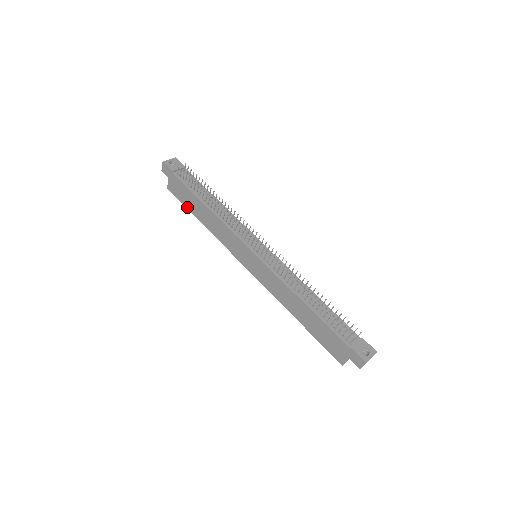
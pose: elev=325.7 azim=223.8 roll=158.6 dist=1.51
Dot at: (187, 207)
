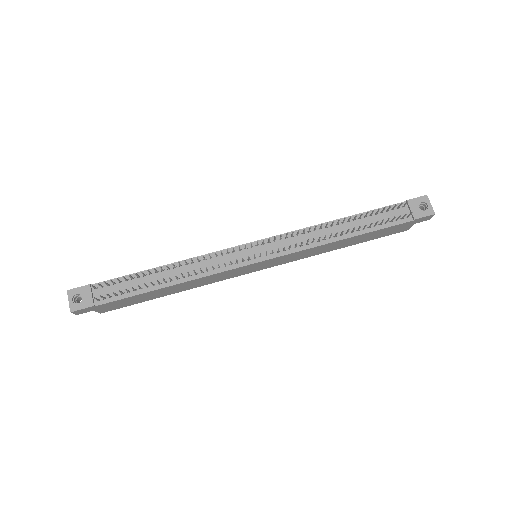
Dot at: occluded
